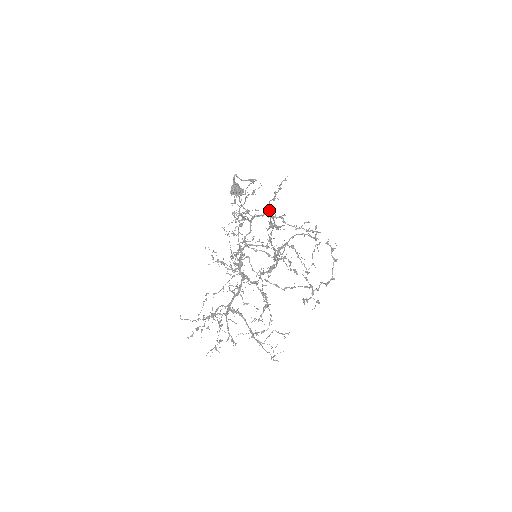
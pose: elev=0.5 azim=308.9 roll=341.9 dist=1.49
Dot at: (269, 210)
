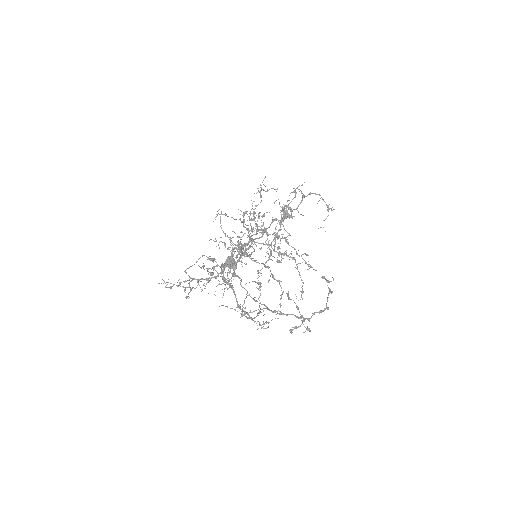
Dot at: (274, 232)
